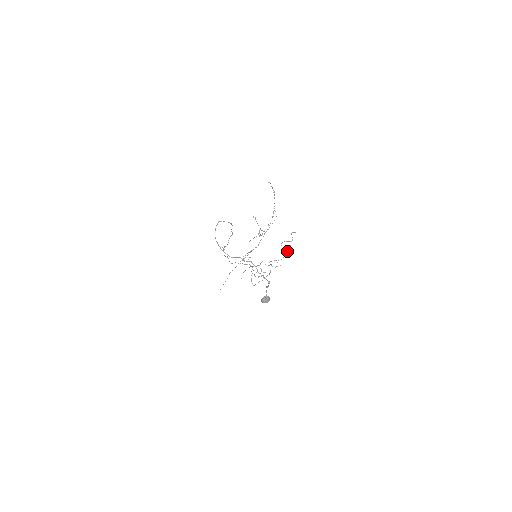
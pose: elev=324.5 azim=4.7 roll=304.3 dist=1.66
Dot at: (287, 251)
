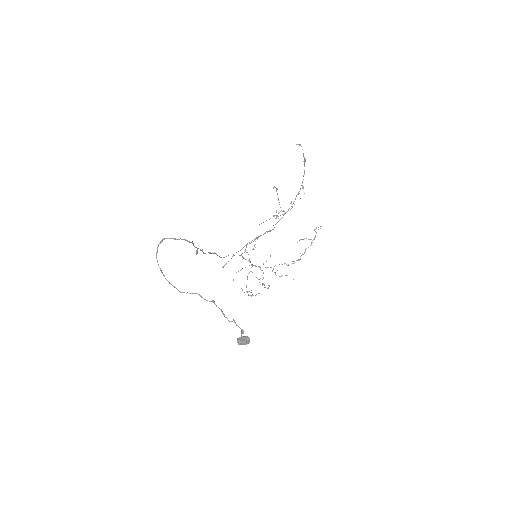
Dot at: (304, 252)
